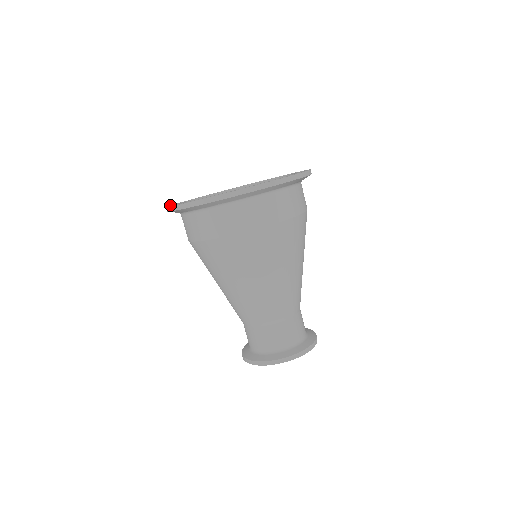
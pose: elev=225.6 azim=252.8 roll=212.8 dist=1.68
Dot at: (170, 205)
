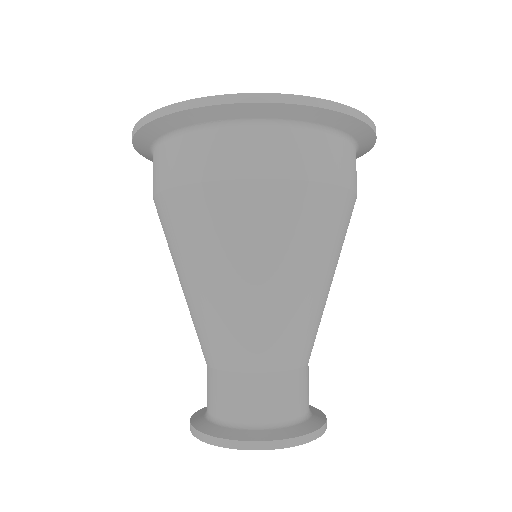
Dot at: occluded
